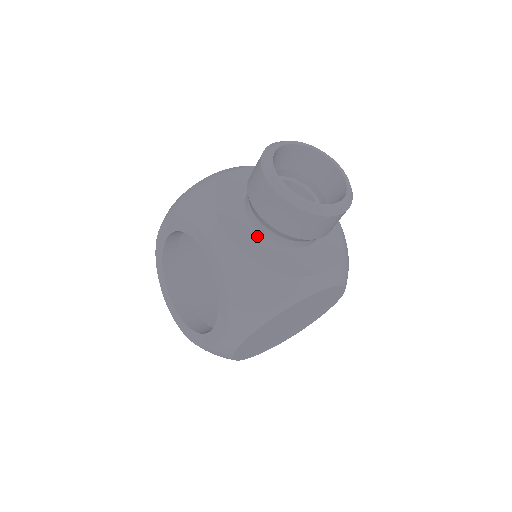
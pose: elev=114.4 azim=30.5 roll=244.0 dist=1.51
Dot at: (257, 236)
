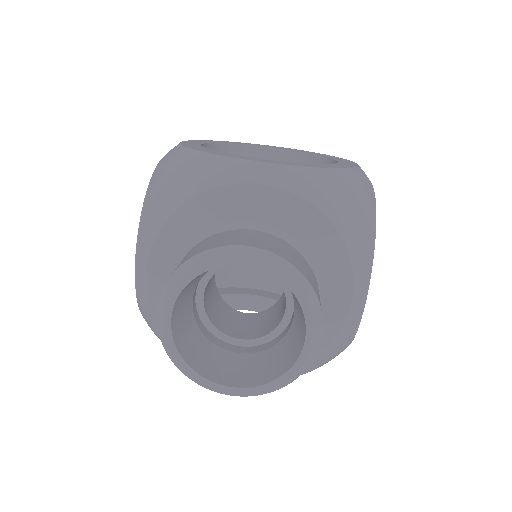
Dot at: occluded
